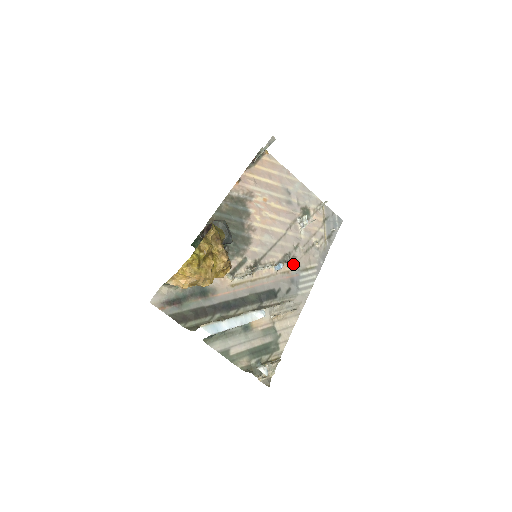
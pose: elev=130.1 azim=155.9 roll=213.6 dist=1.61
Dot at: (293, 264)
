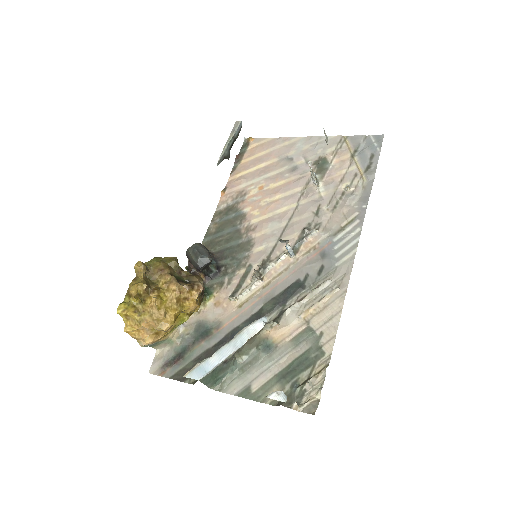
Dot at: (318, 234)
